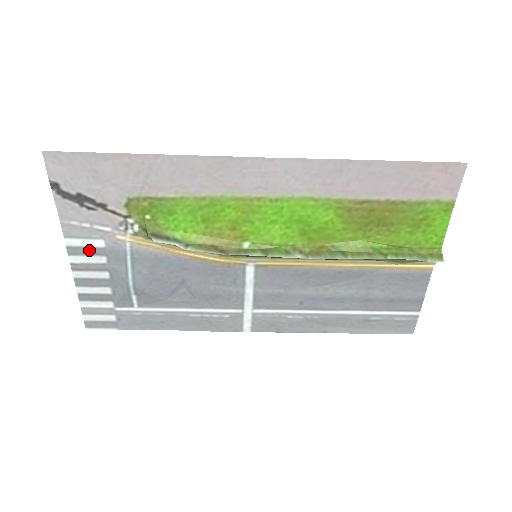
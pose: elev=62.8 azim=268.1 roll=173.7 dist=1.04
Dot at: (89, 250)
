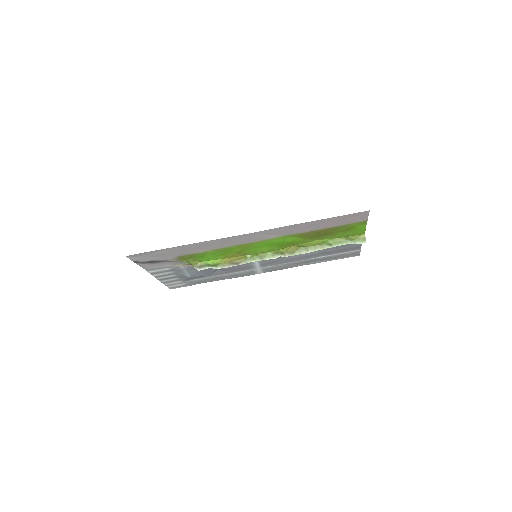
Dot at: (162, 271)
